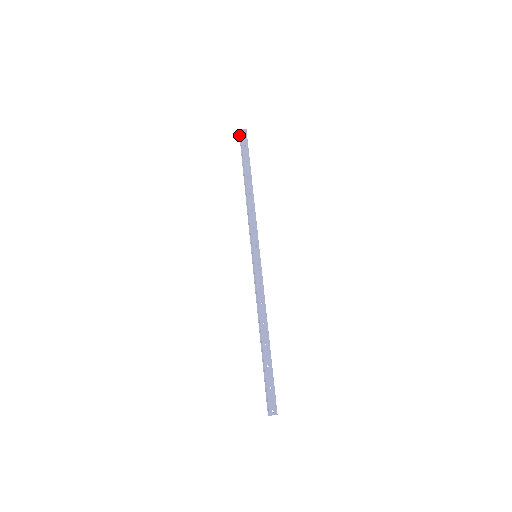
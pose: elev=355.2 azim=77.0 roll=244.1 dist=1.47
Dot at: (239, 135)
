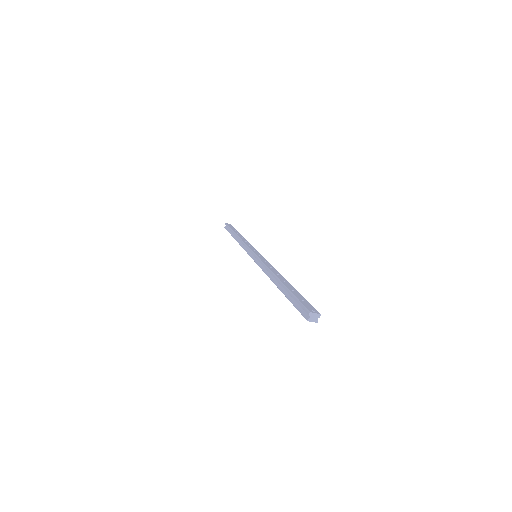
Dot at: (225, 228)
